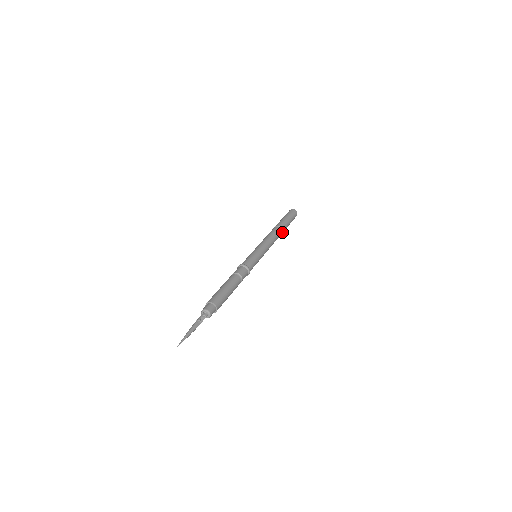
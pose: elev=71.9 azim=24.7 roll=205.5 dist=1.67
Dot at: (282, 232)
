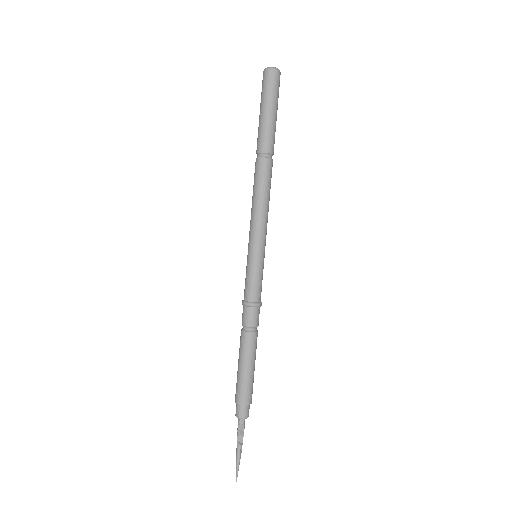
Dot at: (271, 154)
